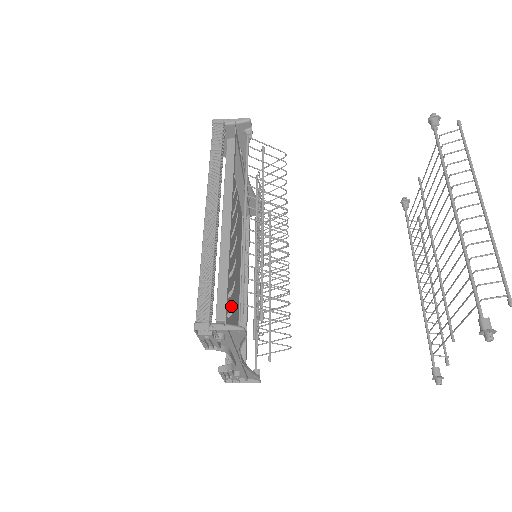
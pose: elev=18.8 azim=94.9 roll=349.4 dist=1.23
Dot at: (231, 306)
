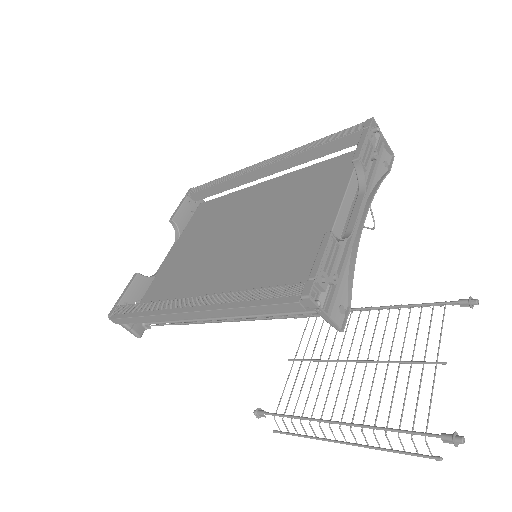
Dot at: (283, 234)
